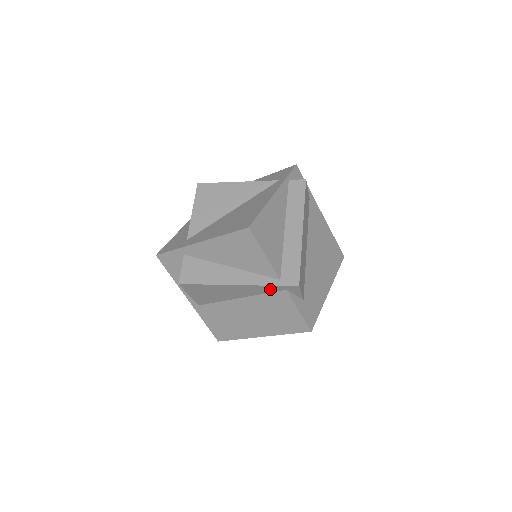
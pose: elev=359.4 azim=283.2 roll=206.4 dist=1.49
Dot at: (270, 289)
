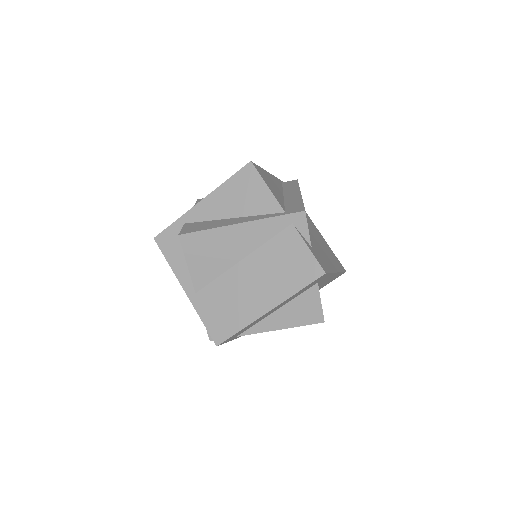
Dot at: (275, 226)
